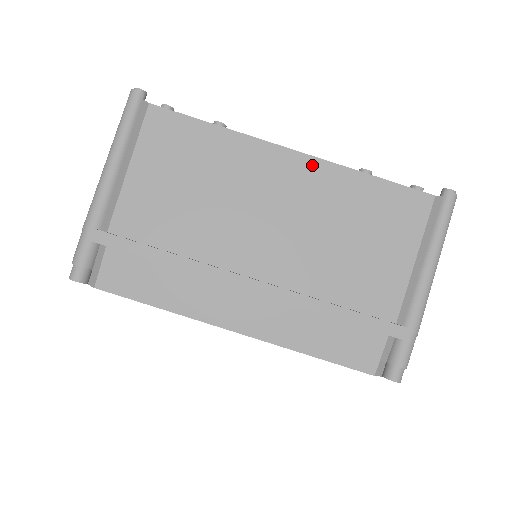
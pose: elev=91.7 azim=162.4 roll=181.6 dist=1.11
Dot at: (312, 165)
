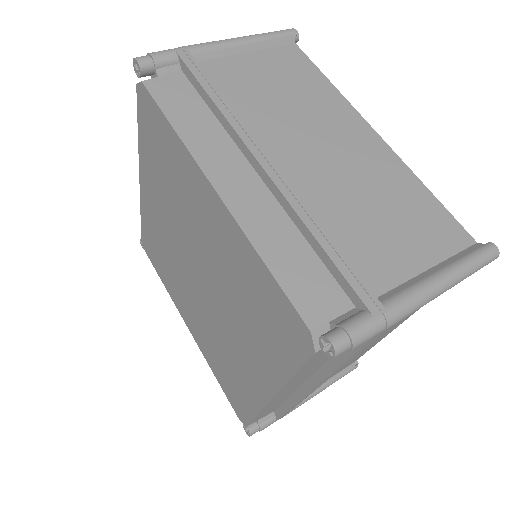
Dot at: (383, 148)
